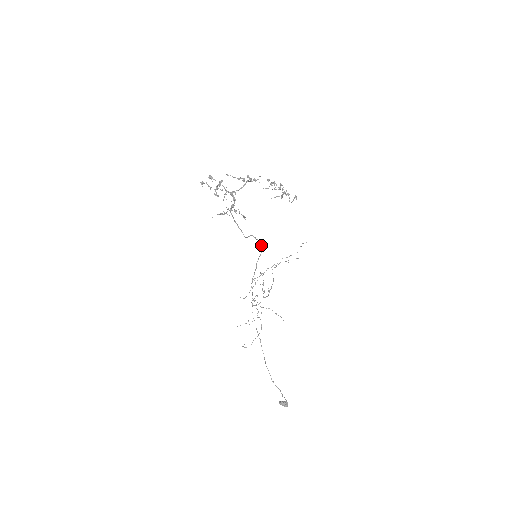
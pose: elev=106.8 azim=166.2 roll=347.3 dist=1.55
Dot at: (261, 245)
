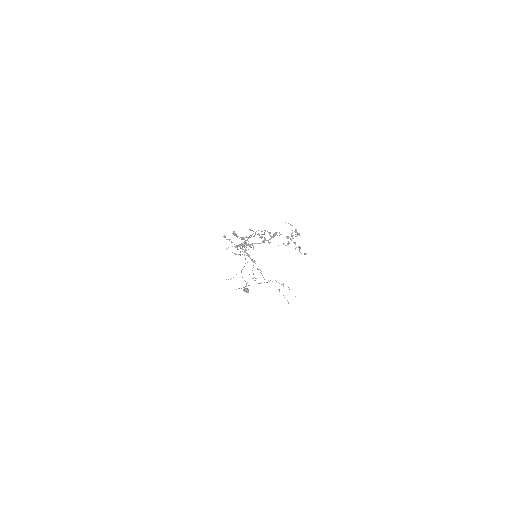
Dot at: (264, 233)
